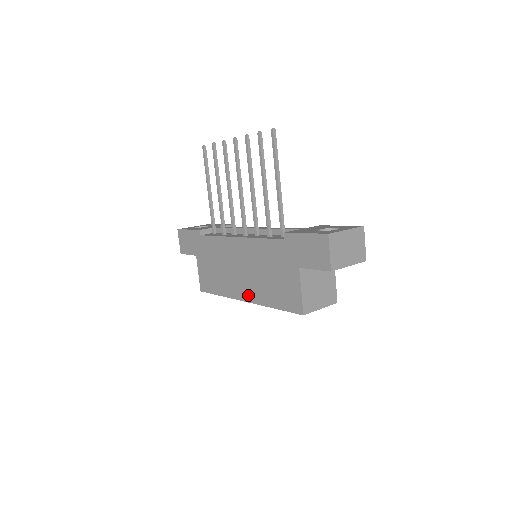
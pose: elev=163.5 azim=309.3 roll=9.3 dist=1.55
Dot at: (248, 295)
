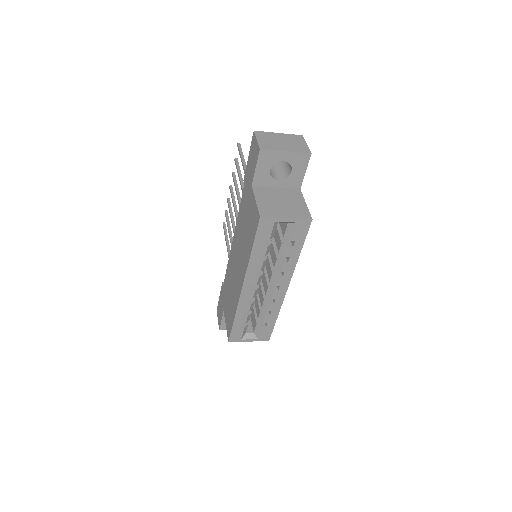
Dot at: (242, 276)
